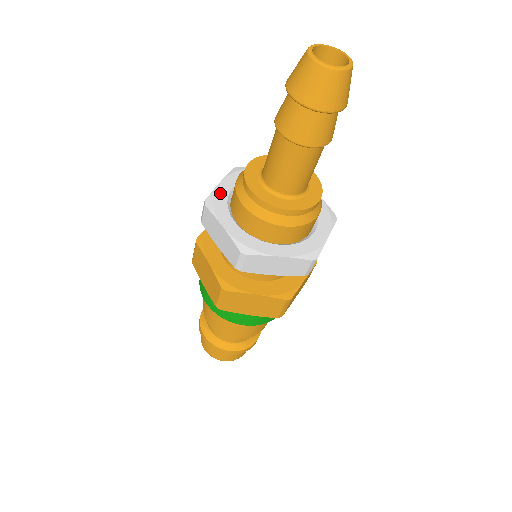
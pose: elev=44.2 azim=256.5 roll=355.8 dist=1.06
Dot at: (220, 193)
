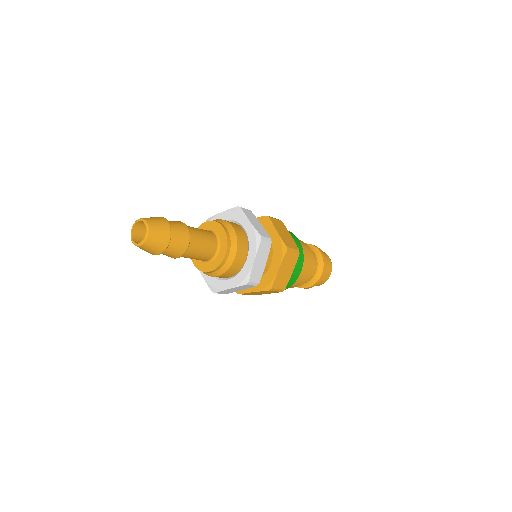
Dot at: occluded
